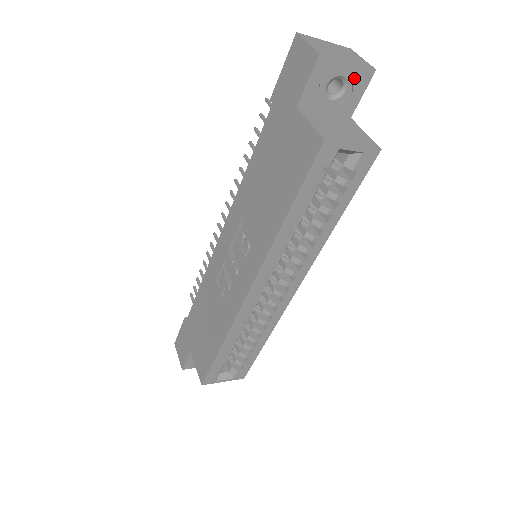
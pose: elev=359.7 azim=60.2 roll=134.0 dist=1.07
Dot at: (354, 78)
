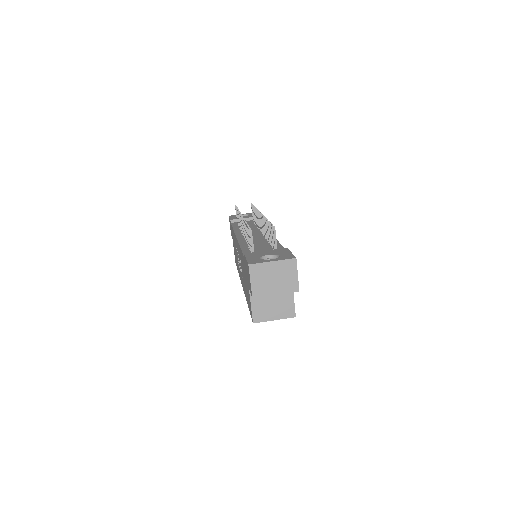
Dot at: occluded
